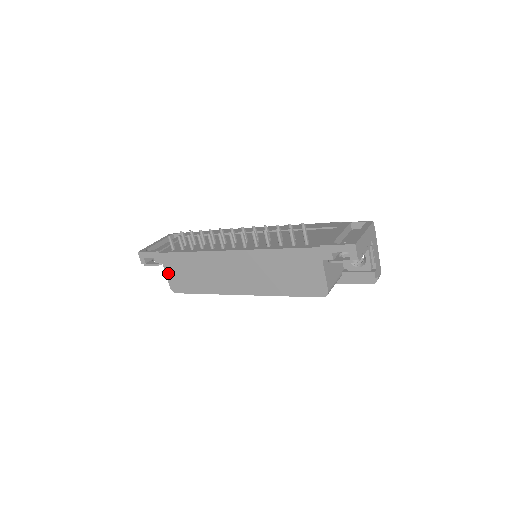
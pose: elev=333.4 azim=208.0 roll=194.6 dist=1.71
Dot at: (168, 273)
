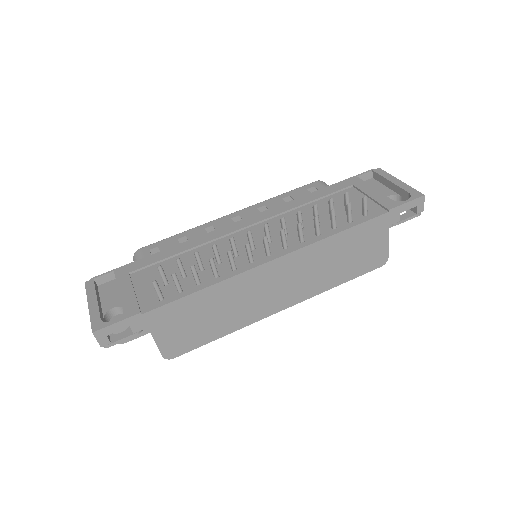
Dot at: (159, 337)
